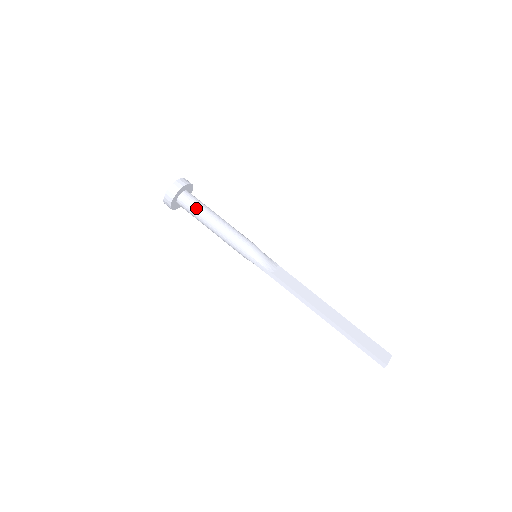
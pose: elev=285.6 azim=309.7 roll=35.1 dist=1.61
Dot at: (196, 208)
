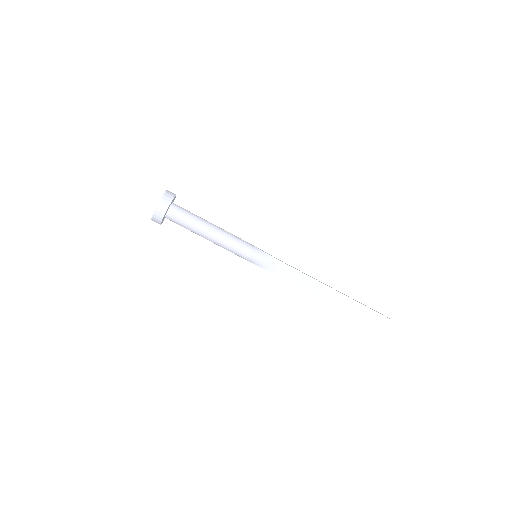
Dot at: (185, 227)
